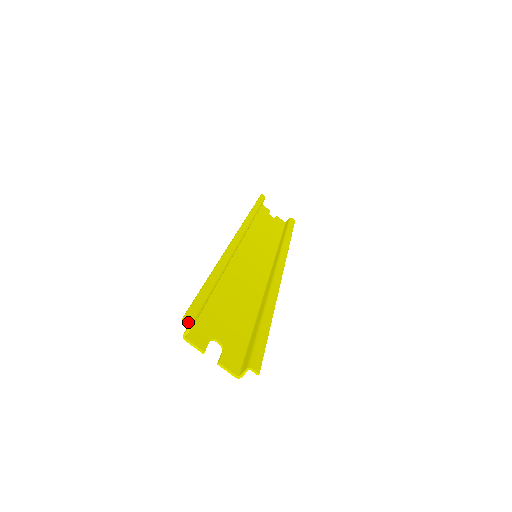
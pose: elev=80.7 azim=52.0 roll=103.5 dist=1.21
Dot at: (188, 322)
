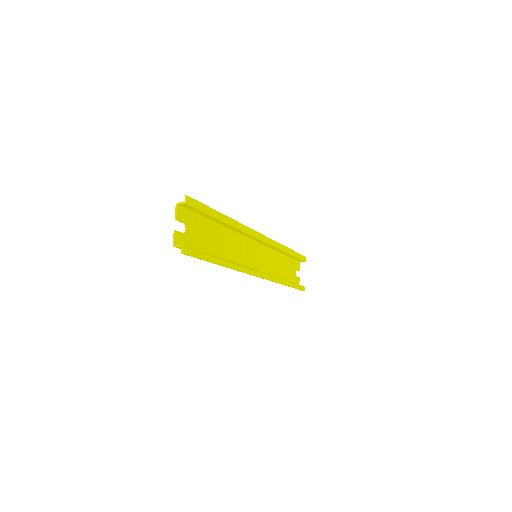
Dot at: (186, 199)
